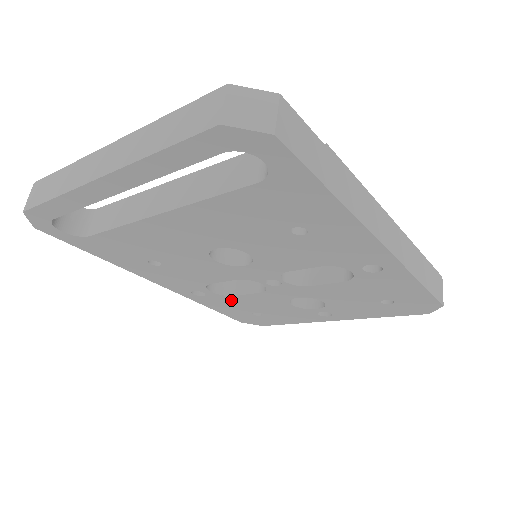
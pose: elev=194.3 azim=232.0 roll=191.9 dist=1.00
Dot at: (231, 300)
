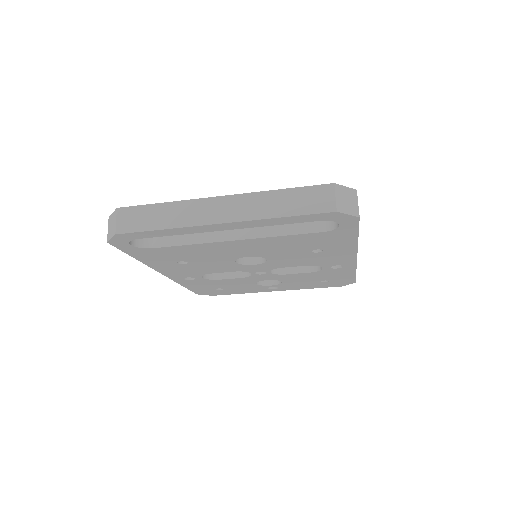
Dot at: (211, 282)
